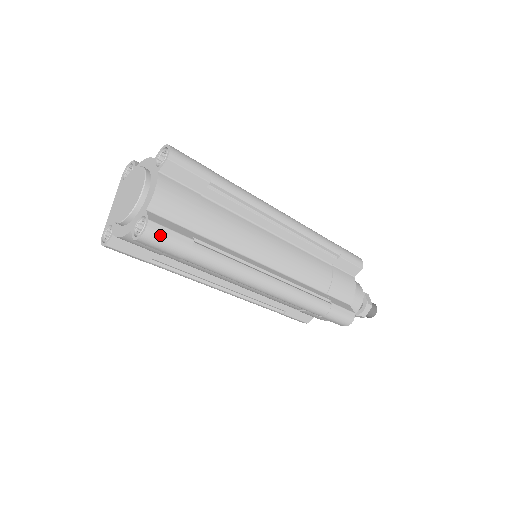
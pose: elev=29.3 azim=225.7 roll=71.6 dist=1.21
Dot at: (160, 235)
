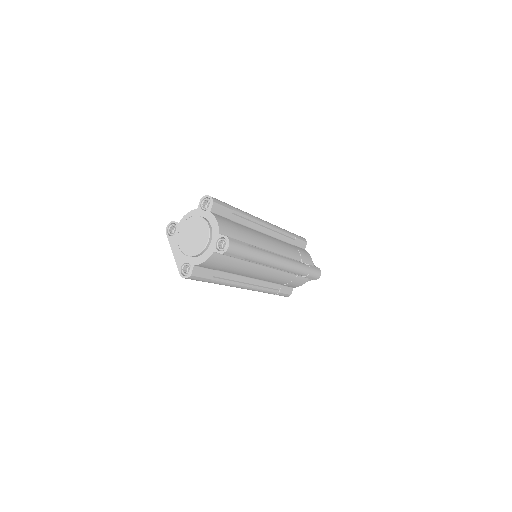
Dot at: (235, 244)
